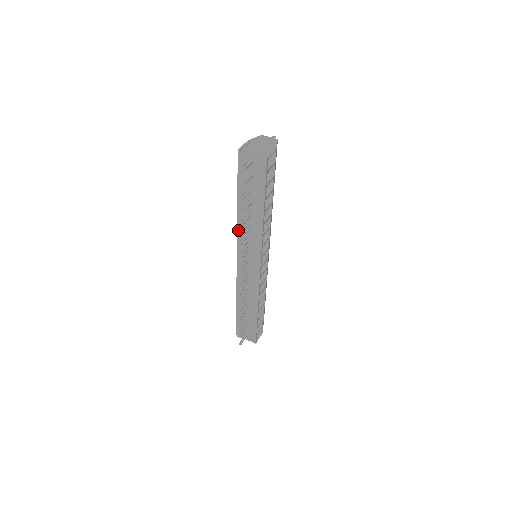
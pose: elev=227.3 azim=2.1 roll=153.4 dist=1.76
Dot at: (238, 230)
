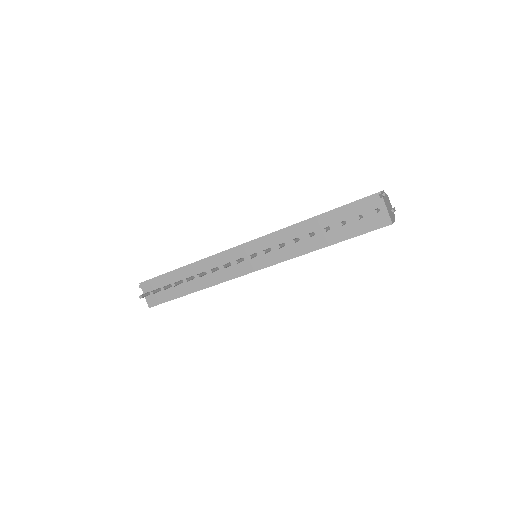
Dot at: (283, 230)
